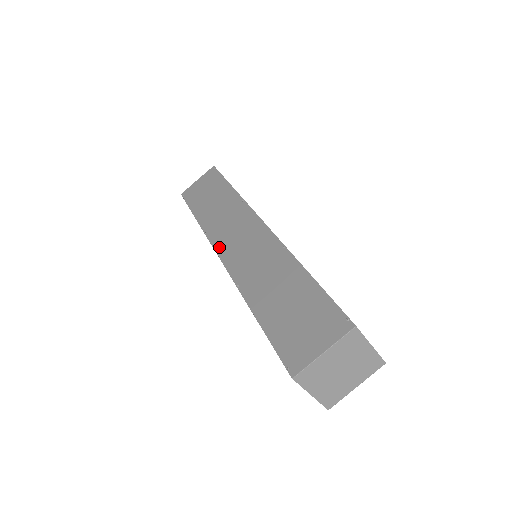
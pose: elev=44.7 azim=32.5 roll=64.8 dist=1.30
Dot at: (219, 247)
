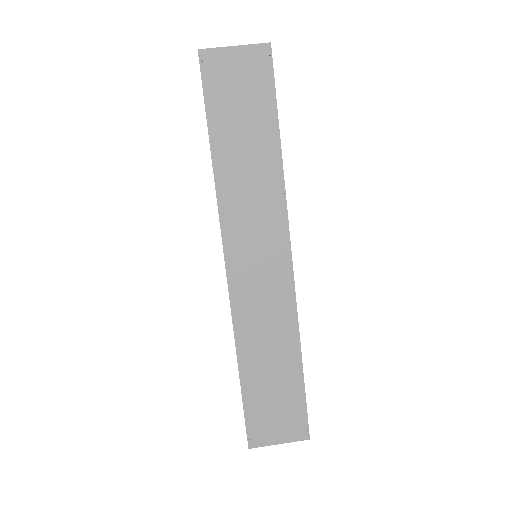
Dot at: (230, 248)
